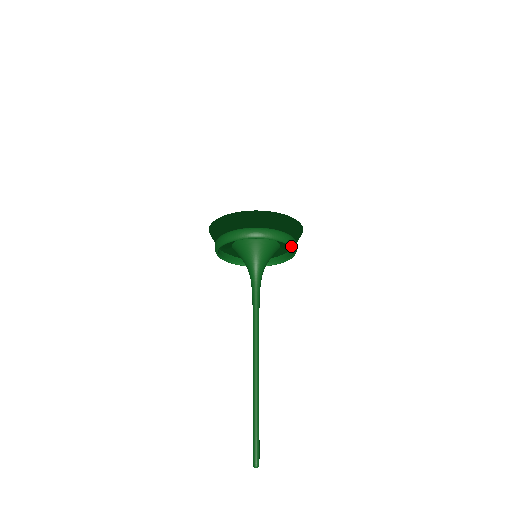
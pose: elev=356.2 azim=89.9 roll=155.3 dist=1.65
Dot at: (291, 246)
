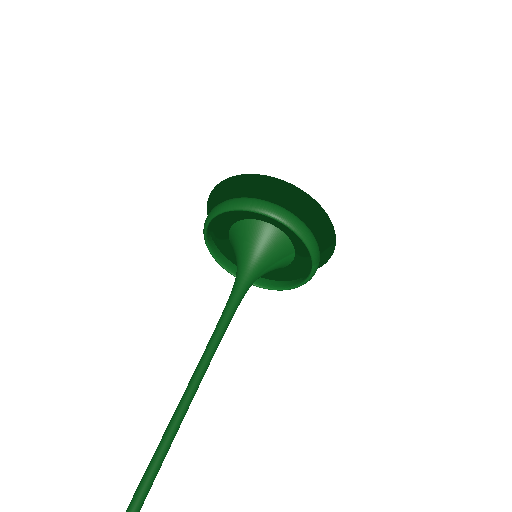
Dot at: (305, 243)
